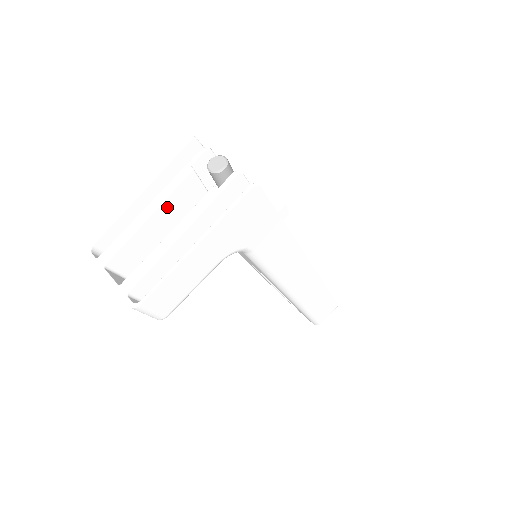
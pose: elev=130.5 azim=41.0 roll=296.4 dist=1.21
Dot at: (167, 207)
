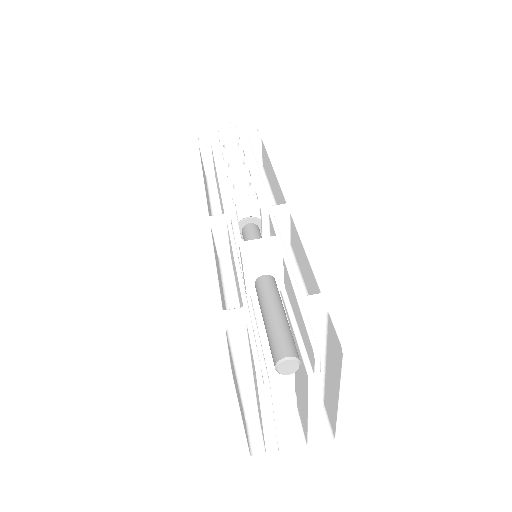
Dot at: occluded
